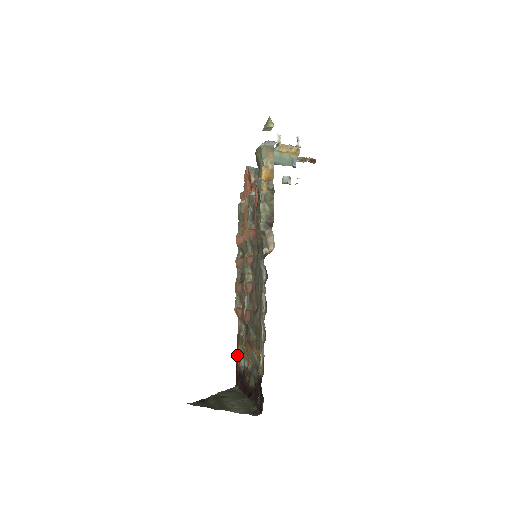
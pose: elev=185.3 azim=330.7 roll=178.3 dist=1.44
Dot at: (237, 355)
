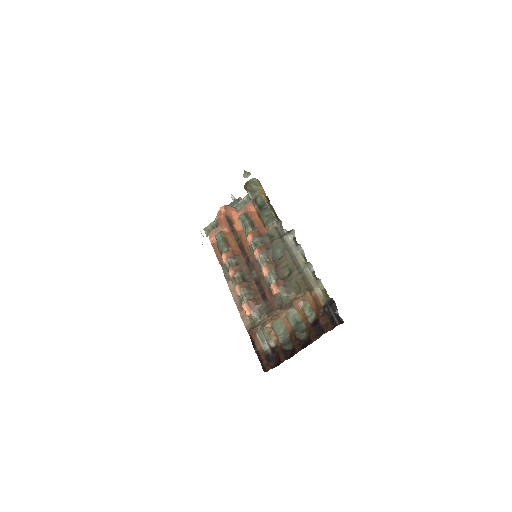
Dot at: (254, 347)
